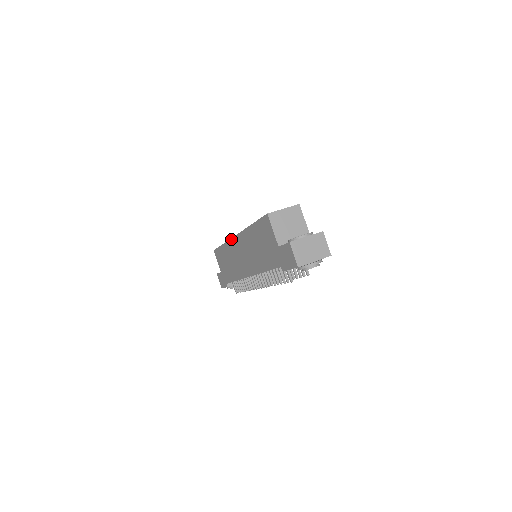
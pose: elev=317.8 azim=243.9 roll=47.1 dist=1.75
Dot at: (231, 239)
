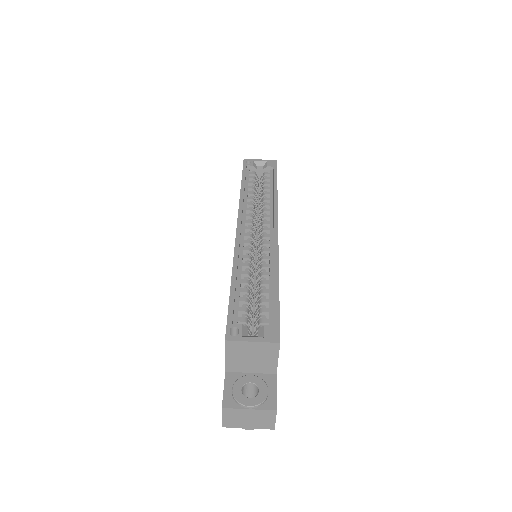
Dot at: occluded
